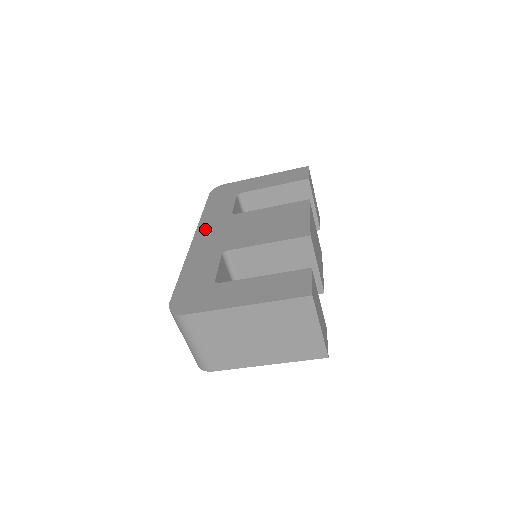
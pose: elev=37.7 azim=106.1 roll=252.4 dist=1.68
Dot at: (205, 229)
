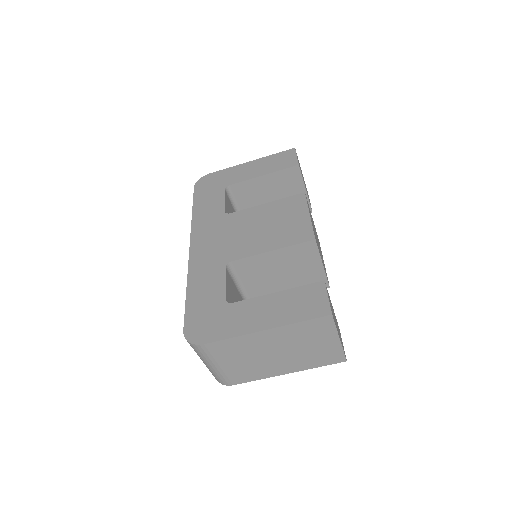
Dot at: (200, 234)
